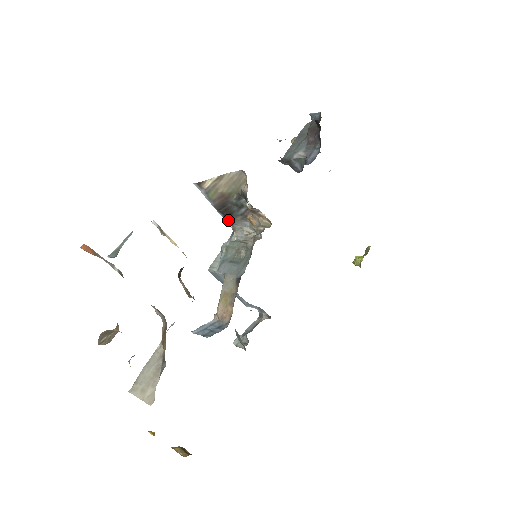
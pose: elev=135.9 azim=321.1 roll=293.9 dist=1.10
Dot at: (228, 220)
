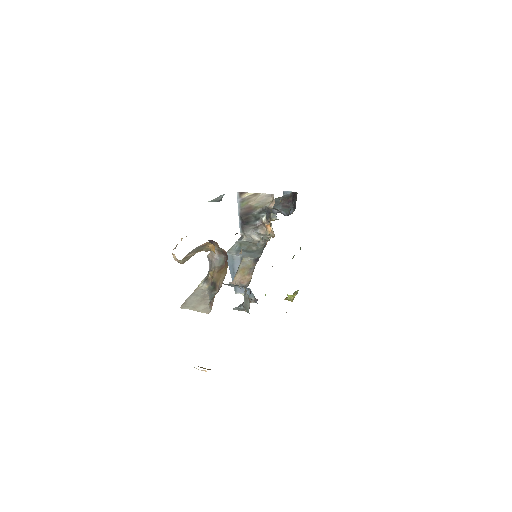
Dot at: (243, 227)
